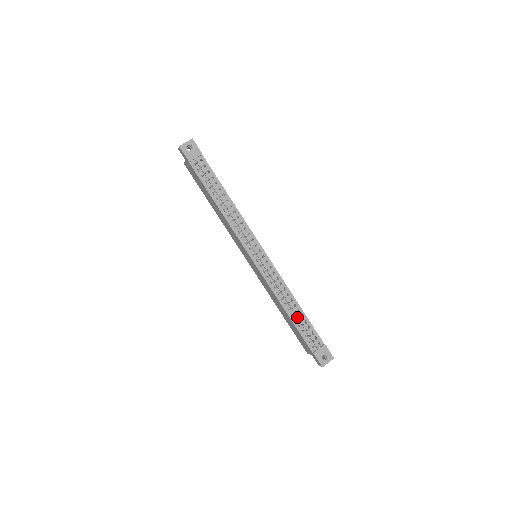
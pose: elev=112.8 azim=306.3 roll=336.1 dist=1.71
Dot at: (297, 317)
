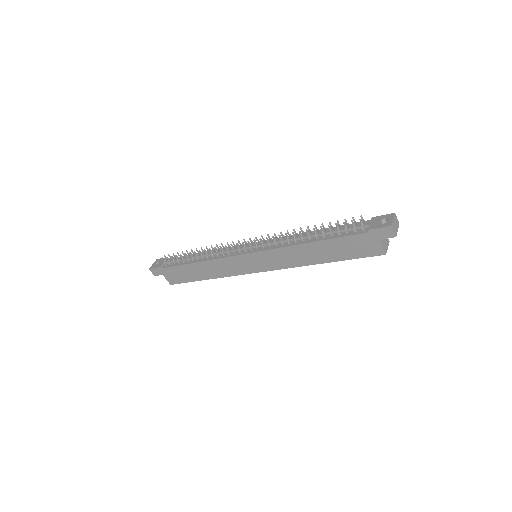
Dot at: (322, 234)
